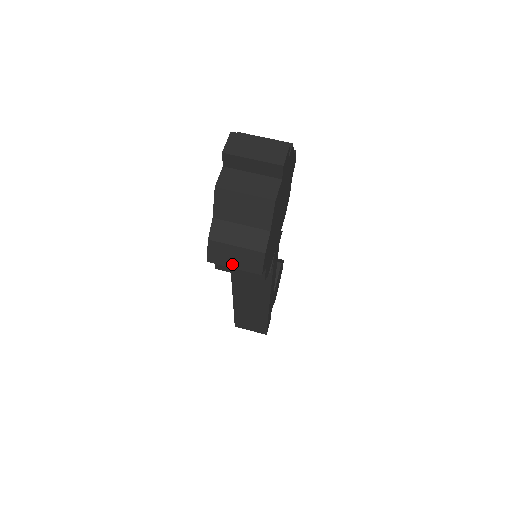
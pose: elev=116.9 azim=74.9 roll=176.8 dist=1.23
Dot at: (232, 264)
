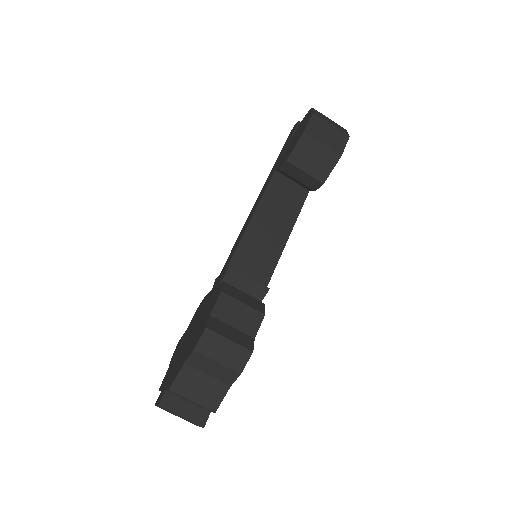
Dot at: occluded
